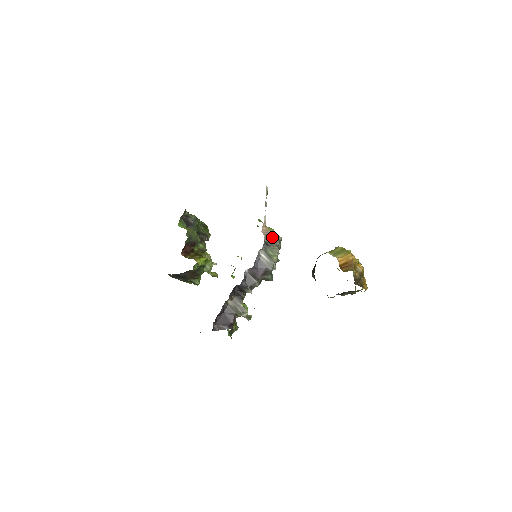
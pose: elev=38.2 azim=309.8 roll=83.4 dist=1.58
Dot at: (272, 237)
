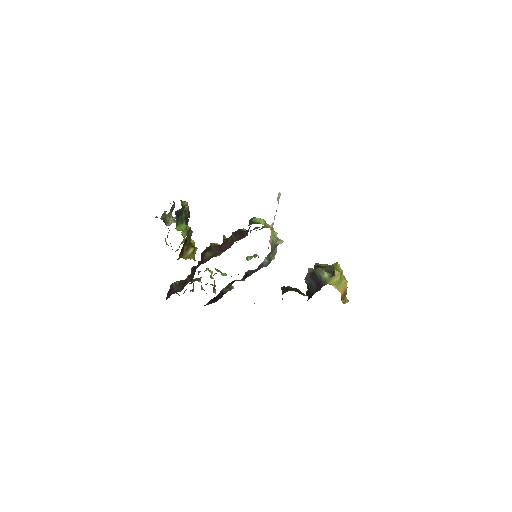
Dot at: (275, 242)
